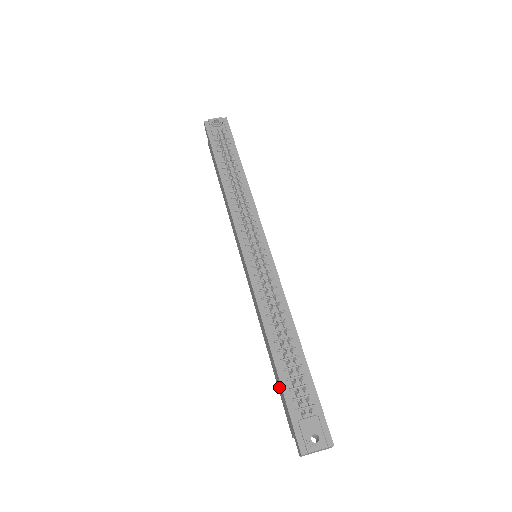
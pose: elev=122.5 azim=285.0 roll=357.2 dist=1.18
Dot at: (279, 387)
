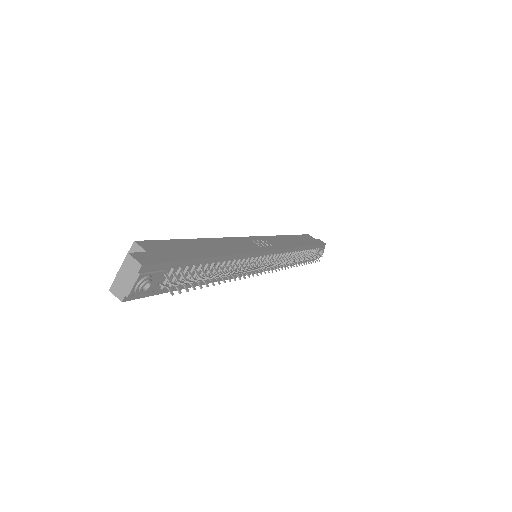
Dot at: occluded
